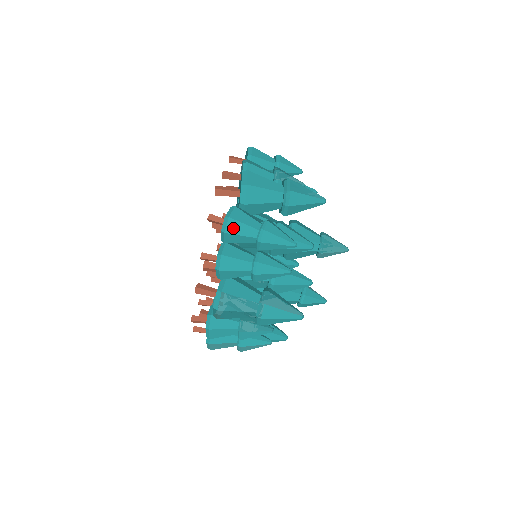
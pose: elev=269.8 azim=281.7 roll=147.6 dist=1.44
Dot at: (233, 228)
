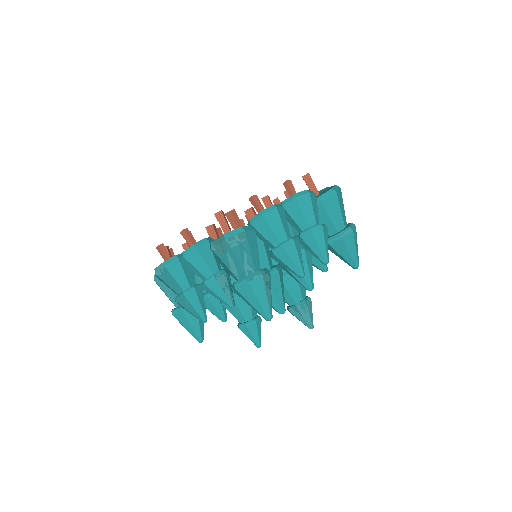
Dot at: (304, 202)
